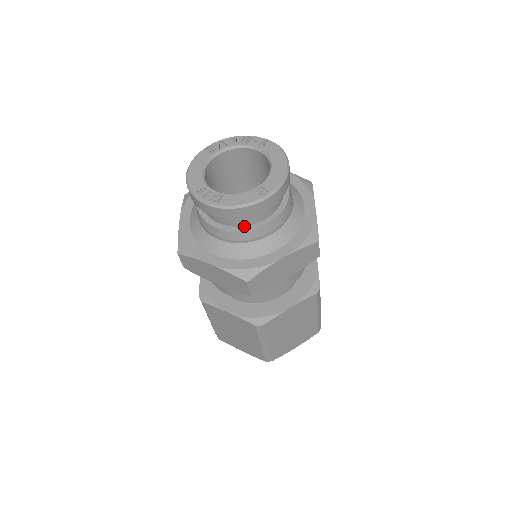
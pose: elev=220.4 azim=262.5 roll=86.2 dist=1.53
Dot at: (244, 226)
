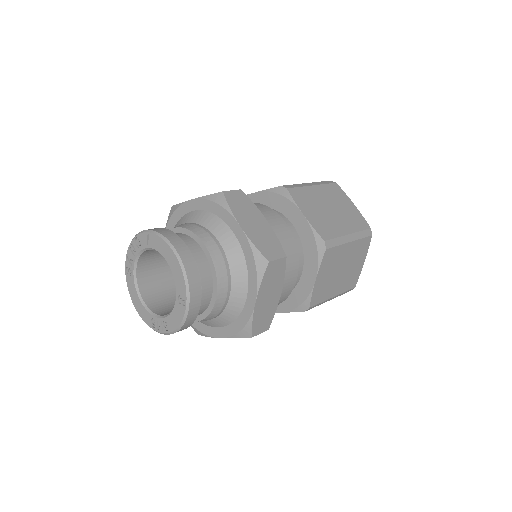
Dot at: (206, 310)
